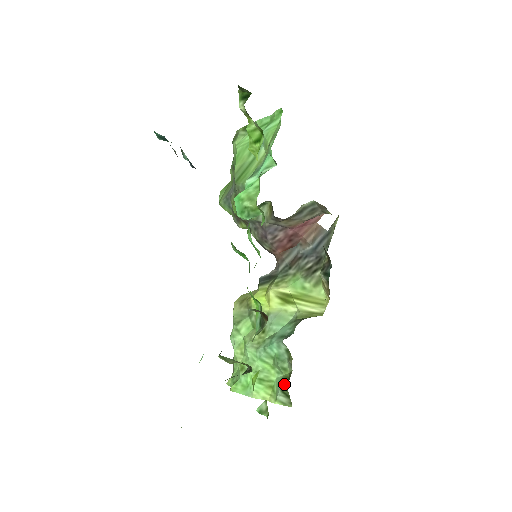
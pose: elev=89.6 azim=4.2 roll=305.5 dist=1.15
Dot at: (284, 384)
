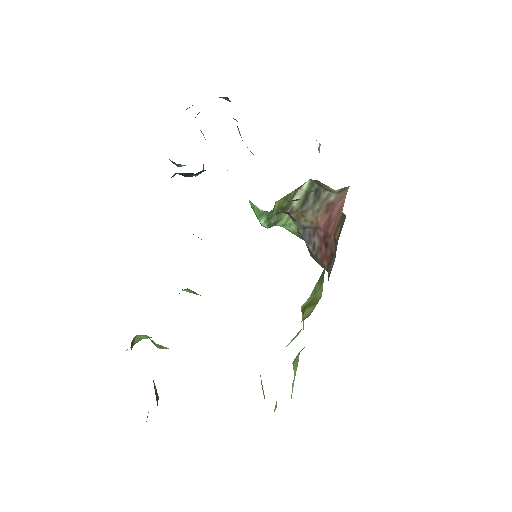
Dot at: occluded
